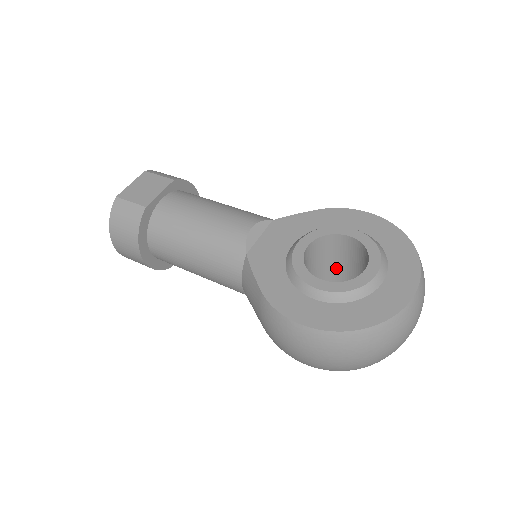
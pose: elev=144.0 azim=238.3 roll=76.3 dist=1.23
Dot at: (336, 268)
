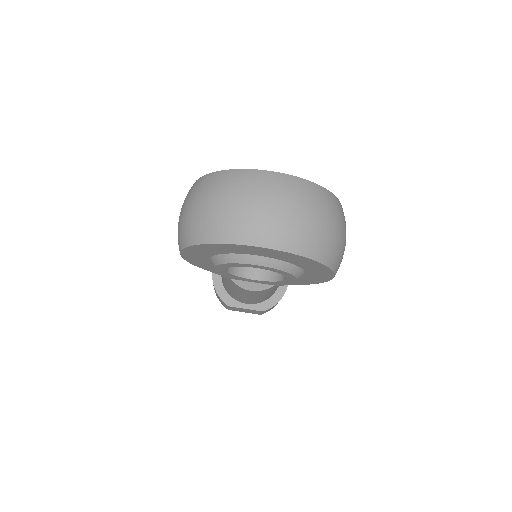
Dot at: occluded
